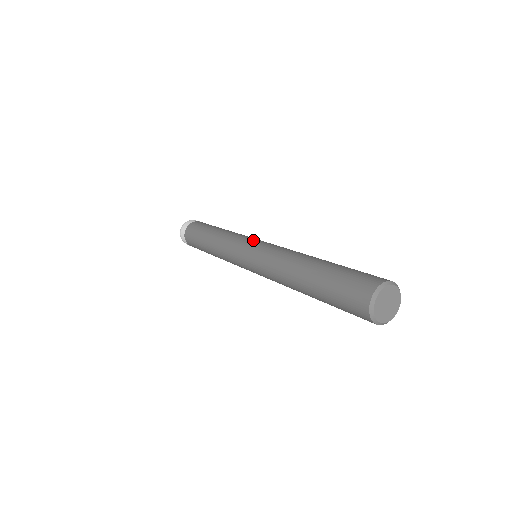
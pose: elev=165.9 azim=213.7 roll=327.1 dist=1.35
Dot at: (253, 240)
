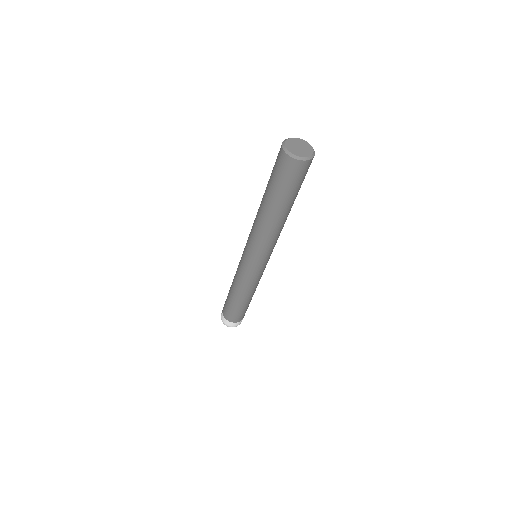
Dot at: occluded
